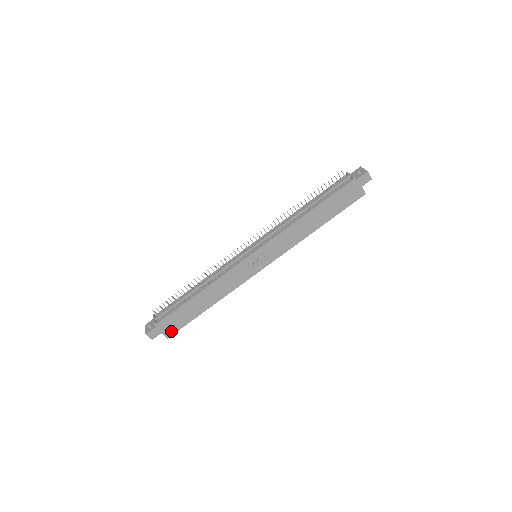
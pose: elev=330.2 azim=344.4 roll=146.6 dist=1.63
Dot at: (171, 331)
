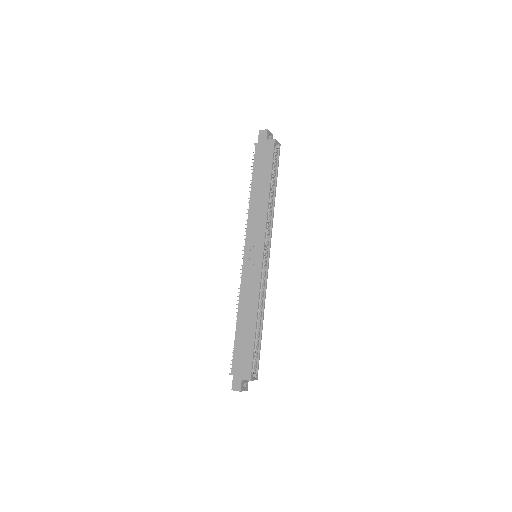
Dot at: (247, 371)
